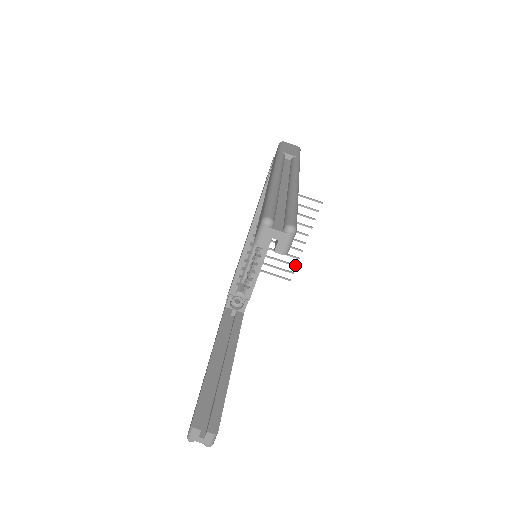
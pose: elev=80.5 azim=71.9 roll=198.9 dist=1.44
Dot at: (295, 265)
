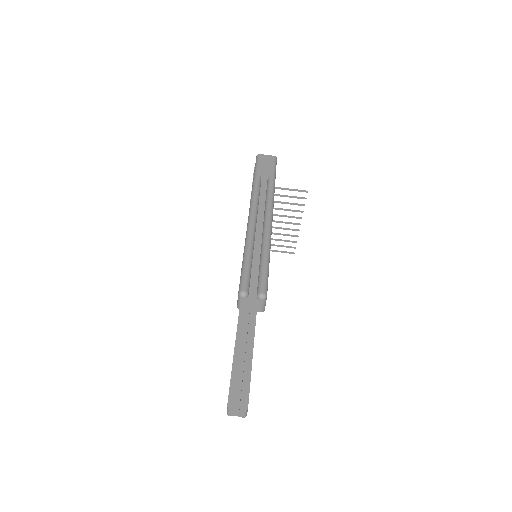
Dot at: (295, 242)
